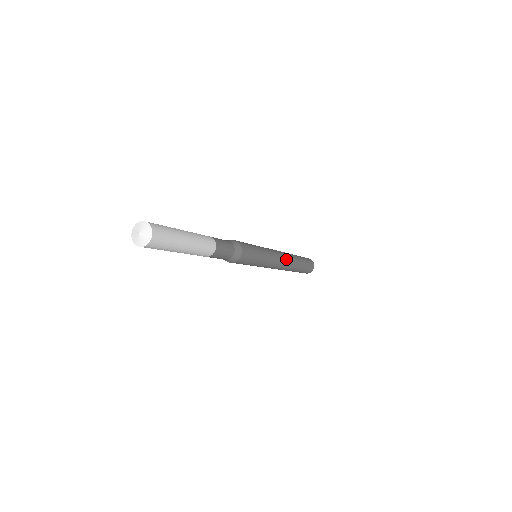
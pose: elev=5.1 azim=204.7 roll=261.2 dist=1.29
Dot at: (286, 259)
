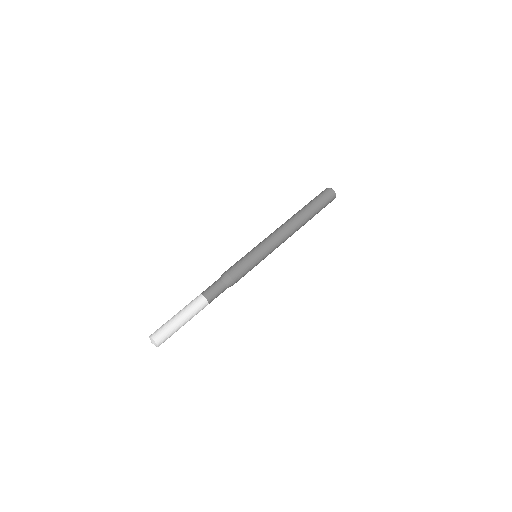
Dot at: (288, 231)
